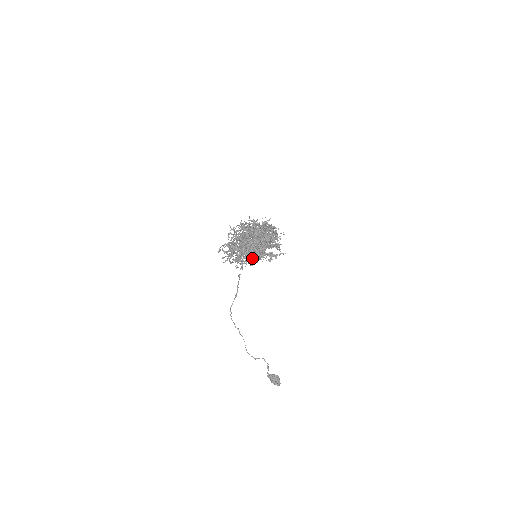
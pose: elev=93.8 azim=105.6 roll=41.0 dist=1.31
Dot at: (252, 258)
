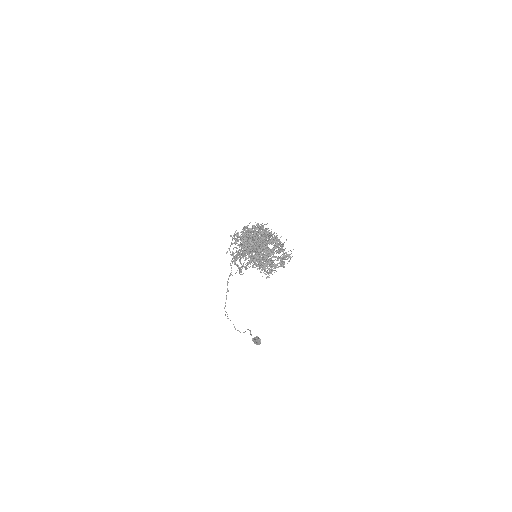
Dot at: (281, 266)
